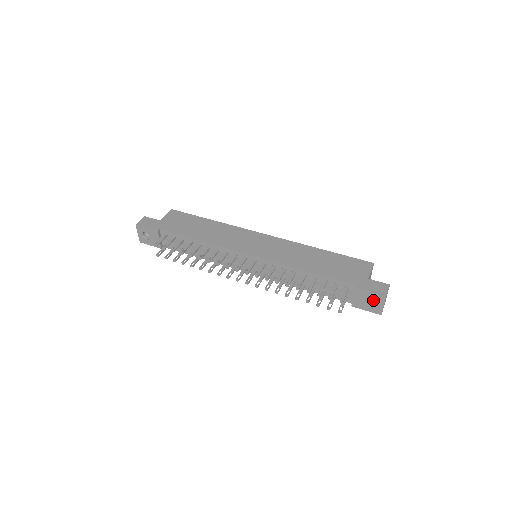
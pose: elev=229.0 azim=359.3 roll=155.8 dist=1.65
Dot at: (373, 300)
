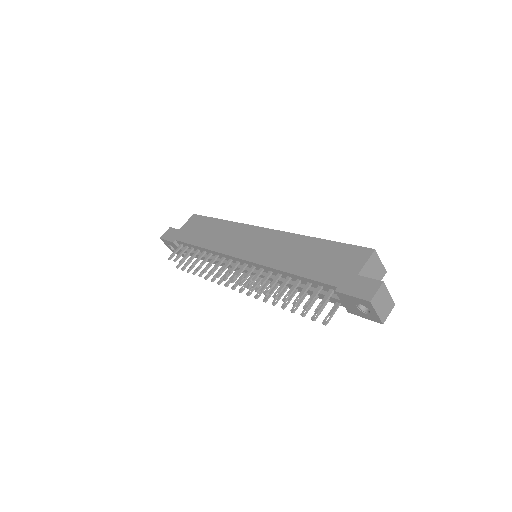
Dot at: occluded
